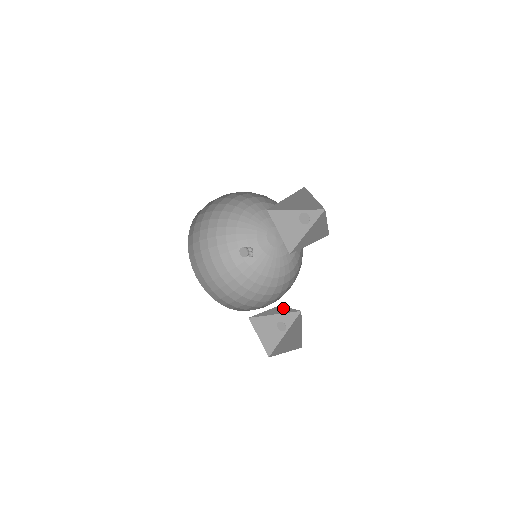
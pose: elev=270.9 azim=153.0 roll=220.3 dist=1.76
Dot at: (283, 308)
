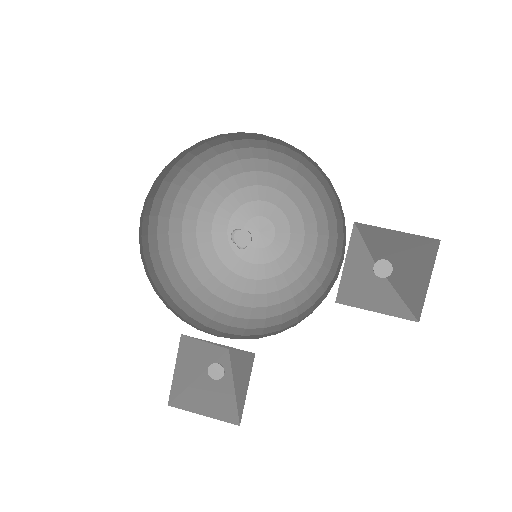
Dot at: occluded
